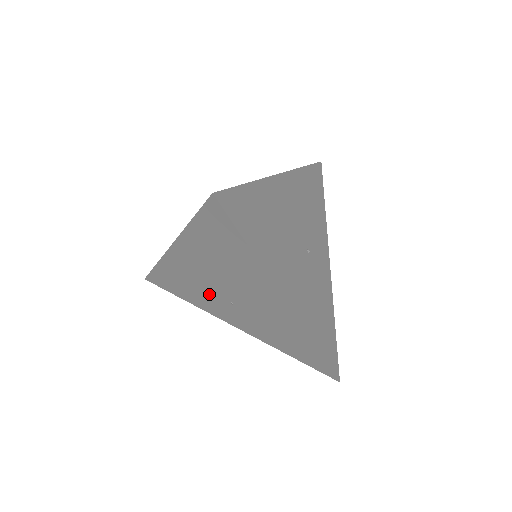
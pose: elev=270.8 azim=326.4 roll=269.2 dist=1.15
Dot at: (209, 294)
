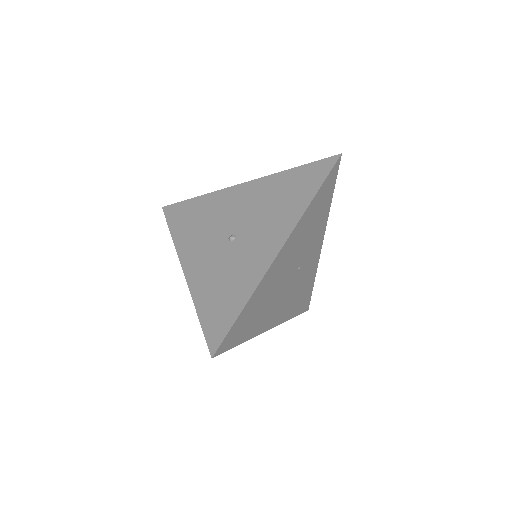
Dot at: occluded
